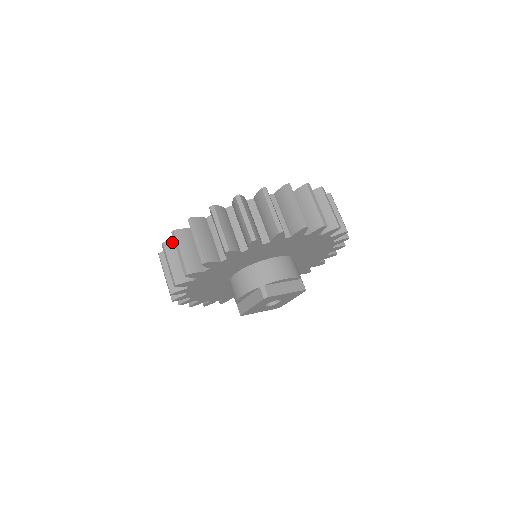
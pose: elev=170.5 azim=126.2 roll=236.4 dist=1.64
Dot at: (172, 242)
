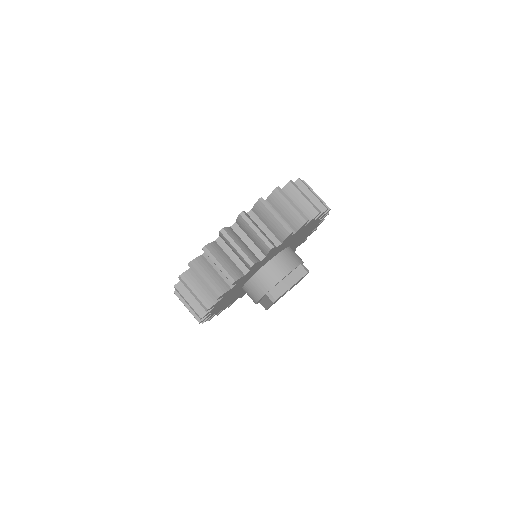
Dot at: occluded
